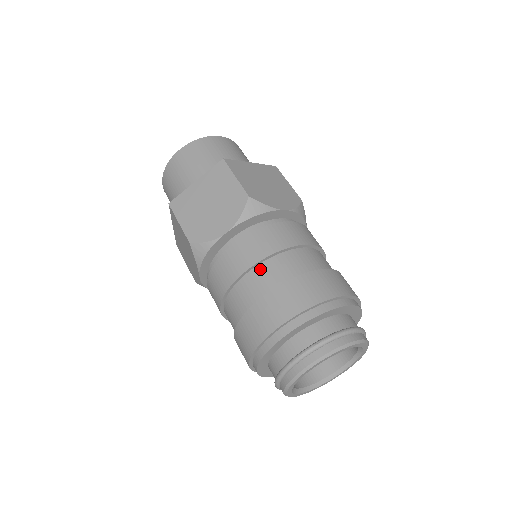
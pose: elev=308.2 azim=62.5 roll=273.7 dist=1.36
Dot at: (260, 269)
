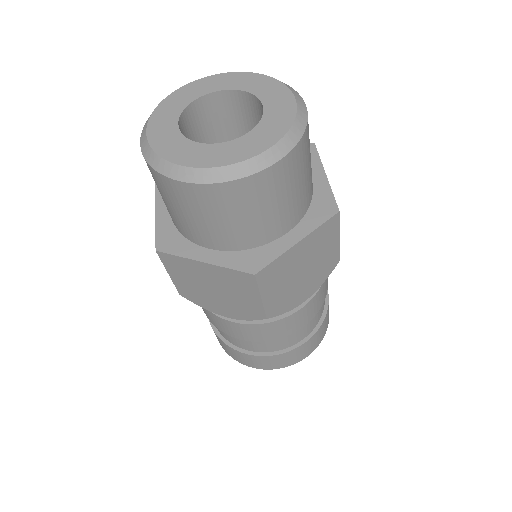
Dot at: occluded
